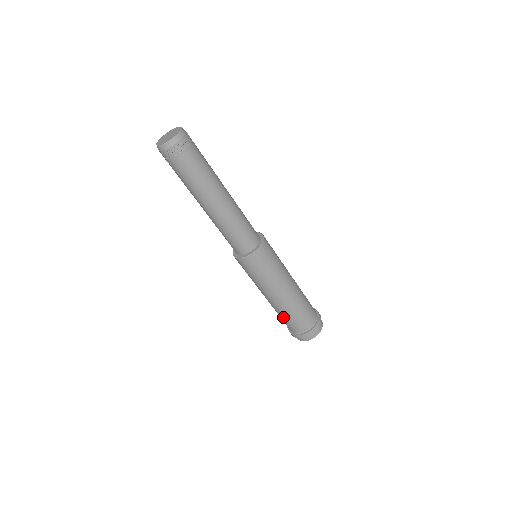
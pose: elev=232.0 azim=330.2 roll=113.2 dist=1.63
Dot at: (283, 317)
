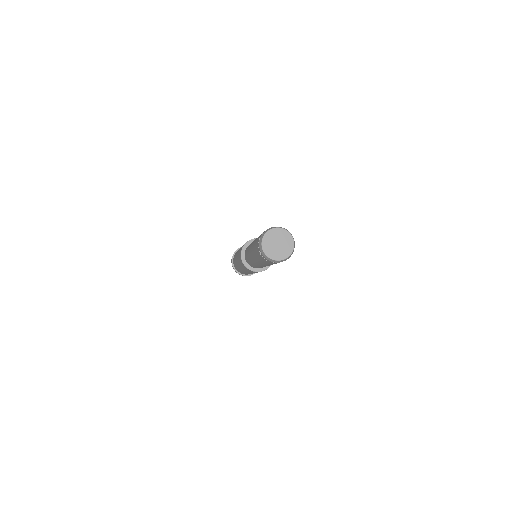
Dot at: occluded
